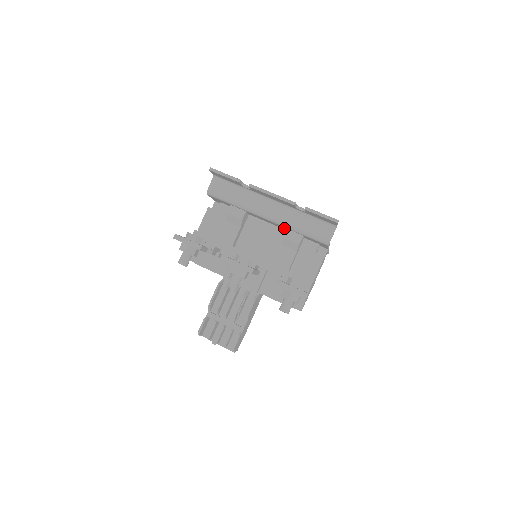
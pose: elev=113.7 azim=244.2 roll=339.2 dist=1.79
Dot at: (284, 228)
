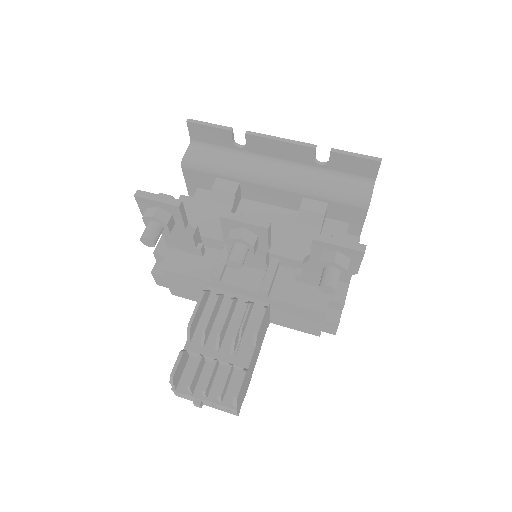
Dot at: (296, 203)
